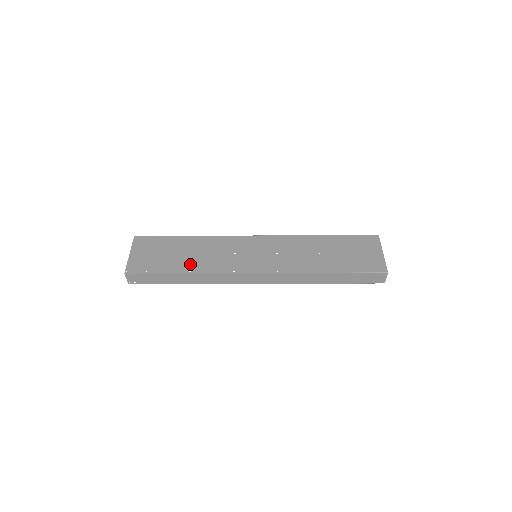
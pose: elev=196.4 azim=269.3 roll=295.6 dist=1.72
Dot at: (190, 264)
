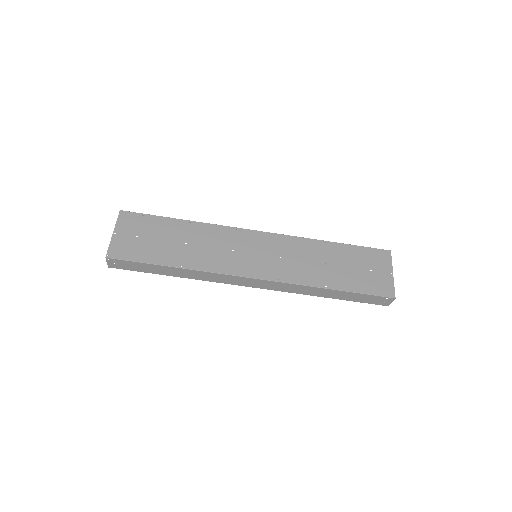
Dot at: (182, 257)
